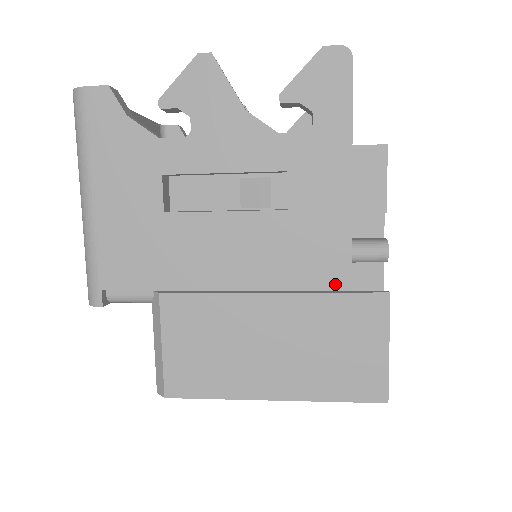
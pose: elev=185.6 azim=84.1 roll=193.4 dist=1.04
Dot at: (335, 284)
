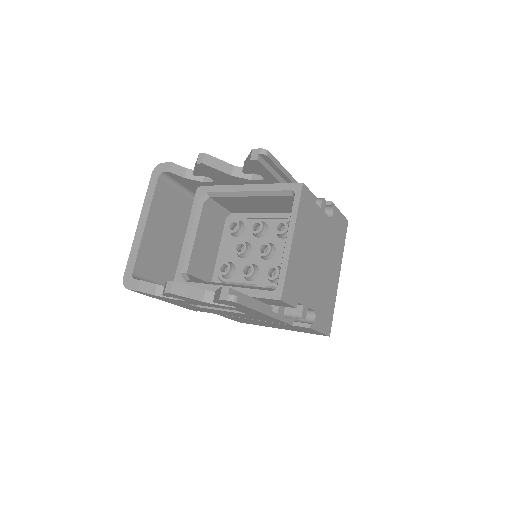
Dot at: occluded
